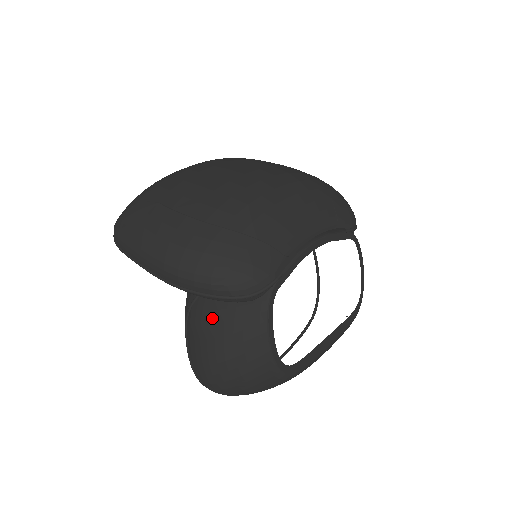
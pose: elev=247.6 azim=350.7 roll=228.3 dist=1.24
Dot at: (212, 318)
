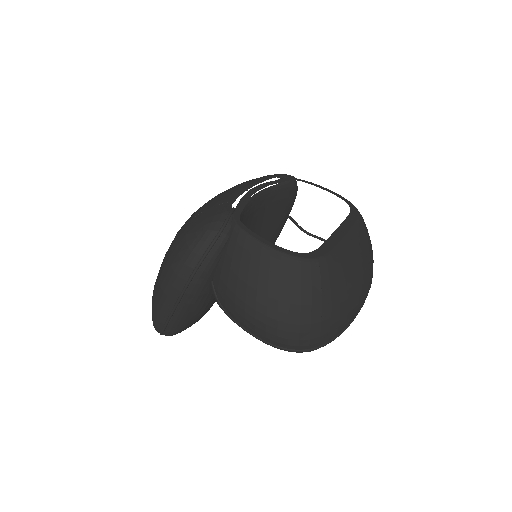
Dot at: (224, 279)
